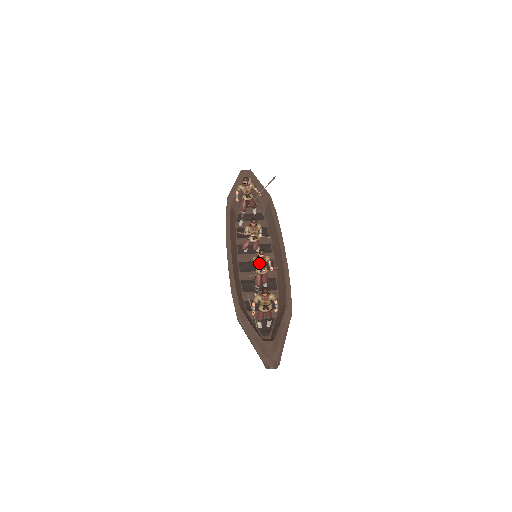
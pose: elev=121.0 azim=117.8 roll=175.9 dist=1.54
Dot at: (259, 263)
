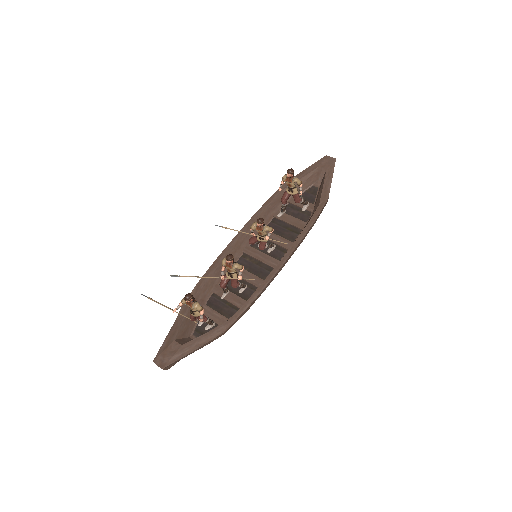
Dot at: (224, 267)
